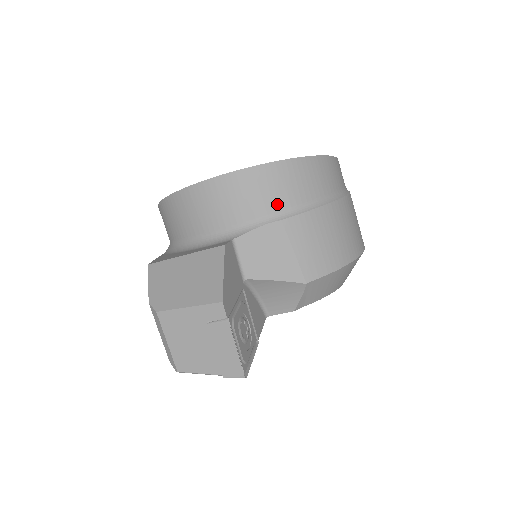
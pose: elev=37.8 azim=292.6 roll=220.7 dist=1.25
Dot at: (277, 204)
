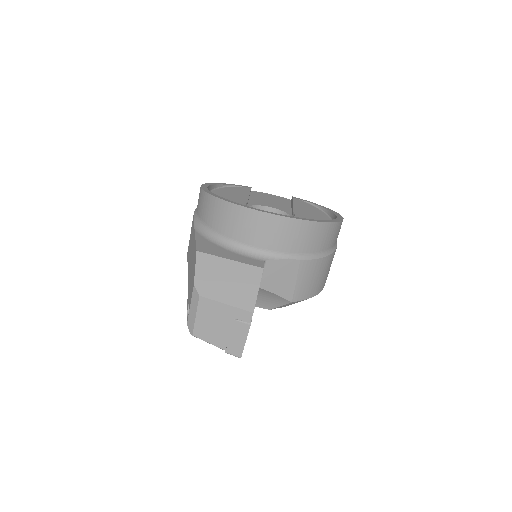
Dot at: (303, 248)
